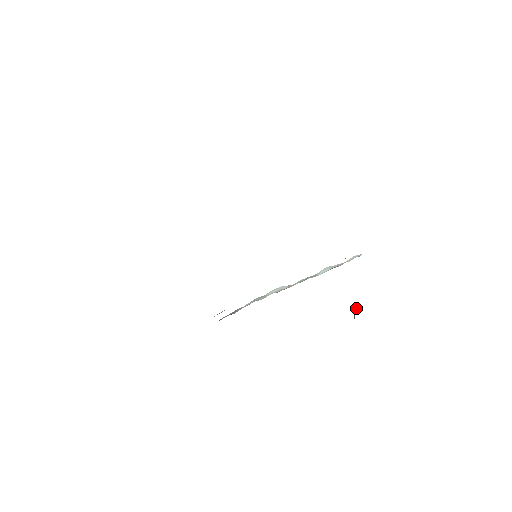
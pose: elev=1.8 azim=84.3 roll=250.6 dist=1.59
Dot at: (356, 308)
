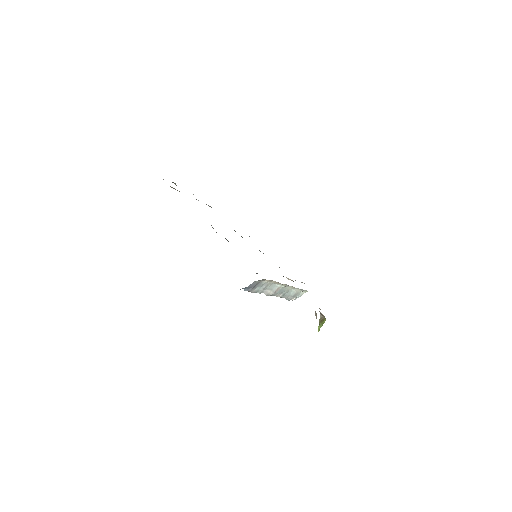
Dot at: (320, 320)
